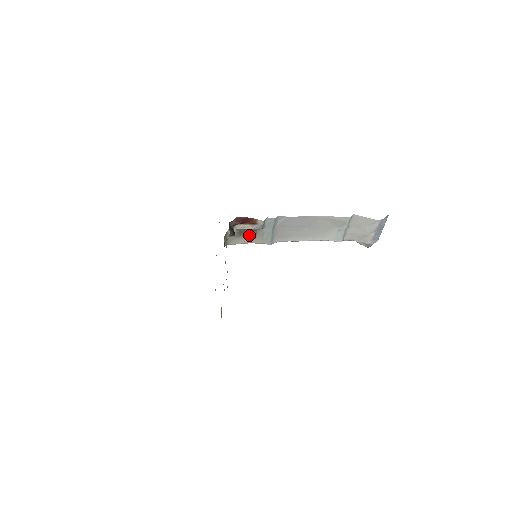
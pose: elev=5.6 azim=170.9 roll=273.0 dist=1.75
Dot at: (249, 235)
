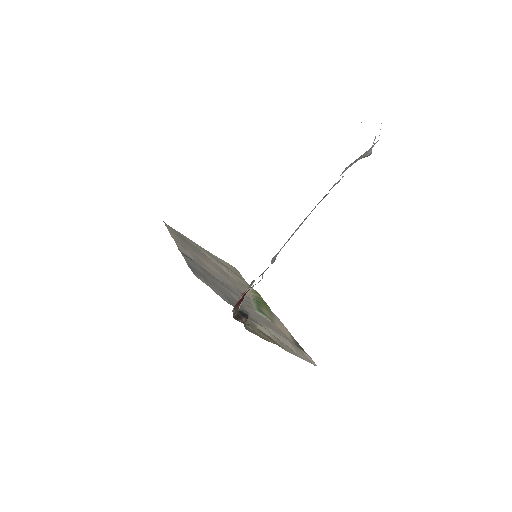
Dot at: (251, 284)
